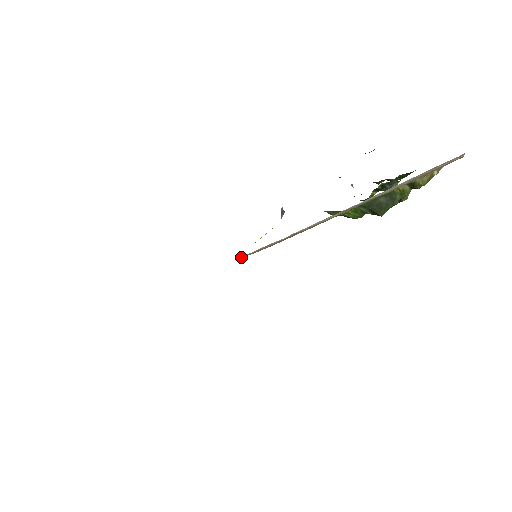
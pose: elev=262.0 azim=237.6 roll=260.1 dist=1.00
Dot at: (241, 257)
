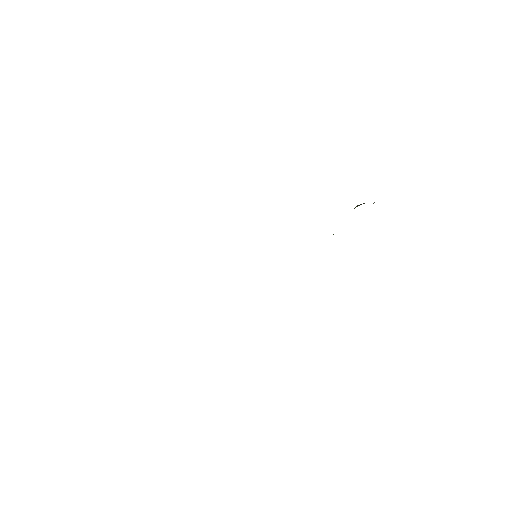
Dot at: occluded
